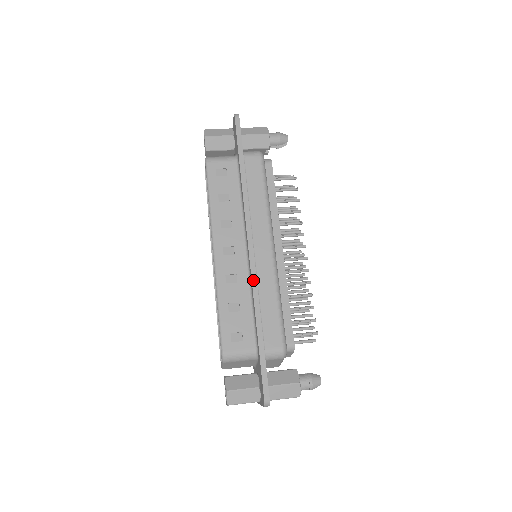
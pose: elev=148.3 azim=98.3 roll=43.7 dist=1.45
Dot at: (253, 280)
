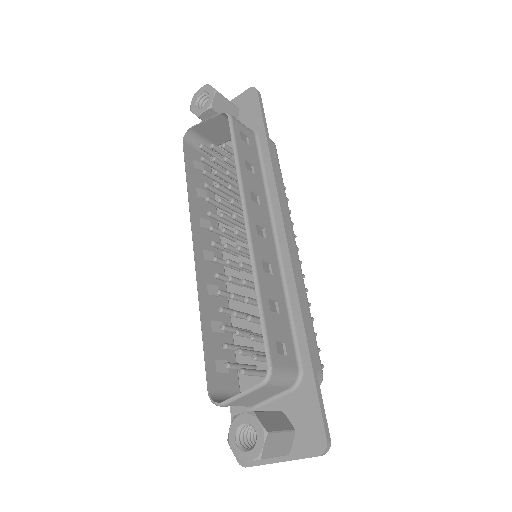
Dot at: (295, 276)
